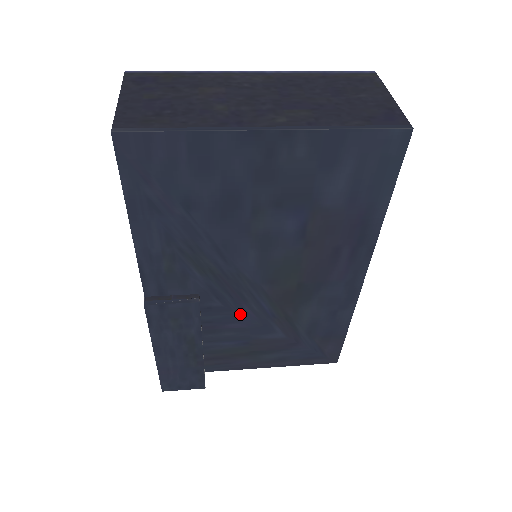
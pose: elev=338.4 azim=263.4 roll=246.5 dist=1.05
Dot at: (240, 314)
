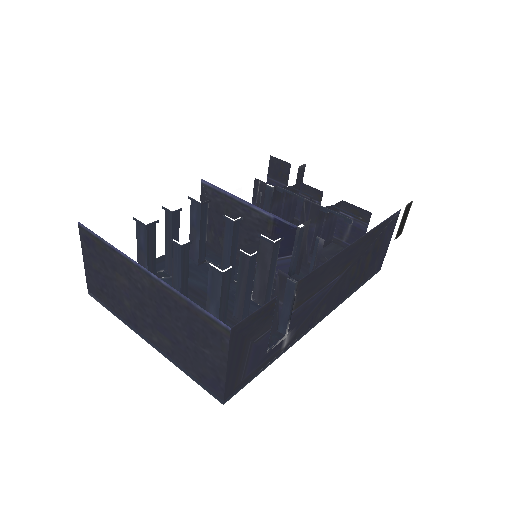
Dot at: occluded
